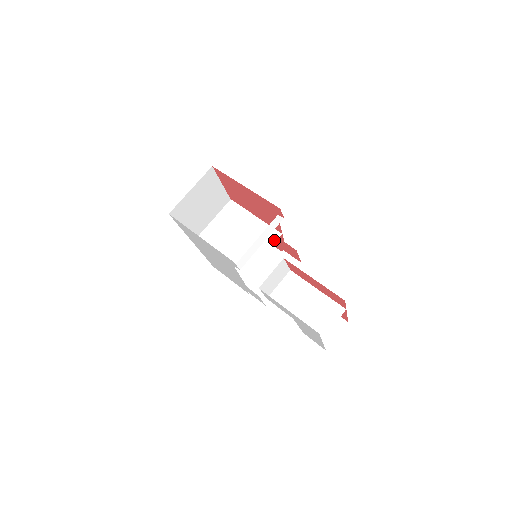
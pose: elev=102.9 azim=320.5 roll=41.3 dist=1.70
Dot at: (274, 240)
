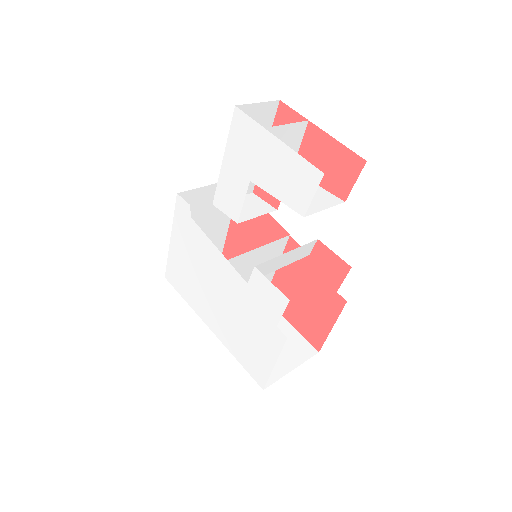
Dot at: (279, 241)
